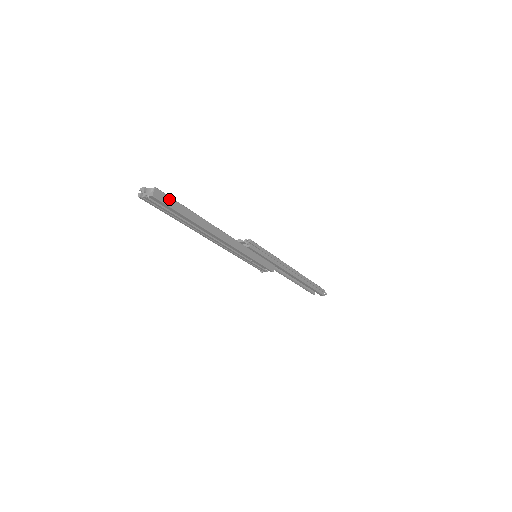
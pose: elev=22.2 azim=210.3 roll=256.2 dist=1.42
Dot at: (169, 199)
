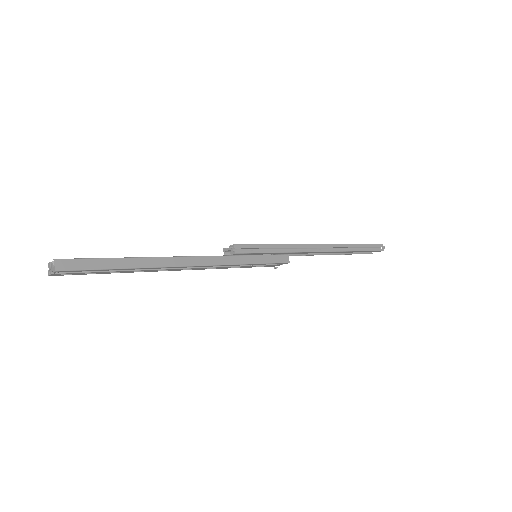
Dot at: (83, 262)
